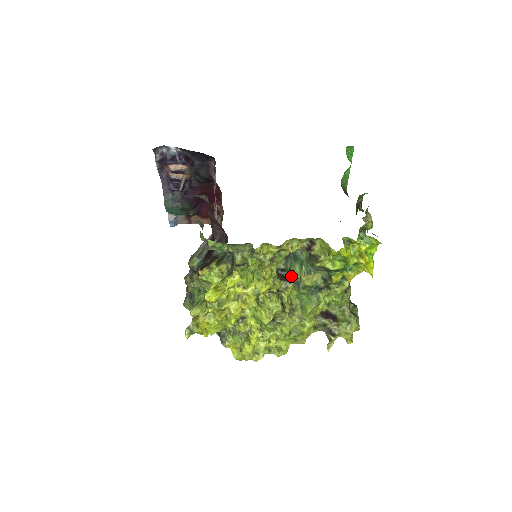
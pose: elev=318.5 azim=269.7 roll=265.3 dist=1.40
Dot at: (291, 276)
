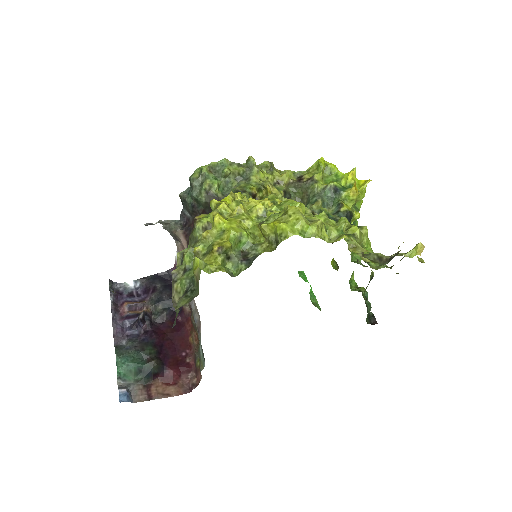
Dot at: occluded
